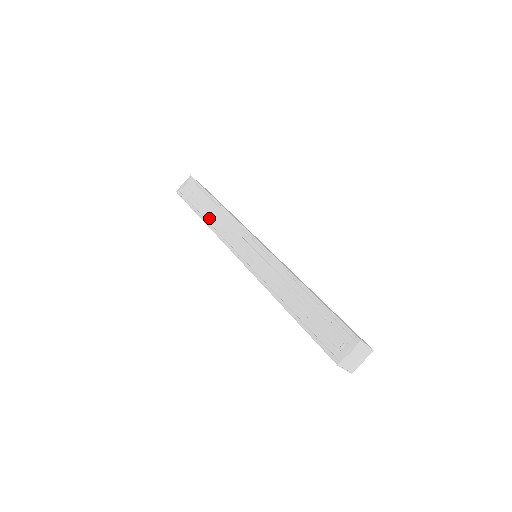
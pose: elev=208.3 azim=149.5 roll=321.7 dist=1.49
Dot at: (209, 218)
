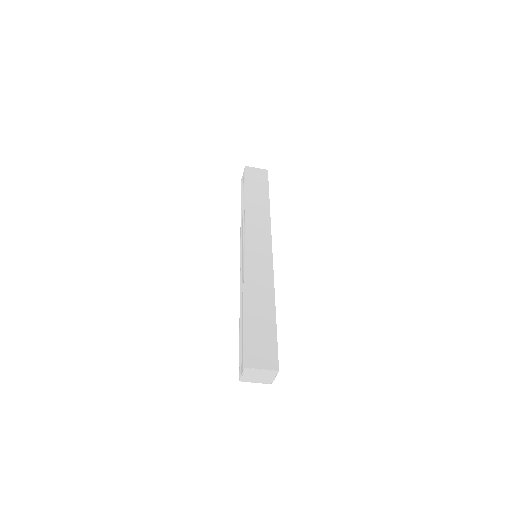
Dot at: (243, 214)
